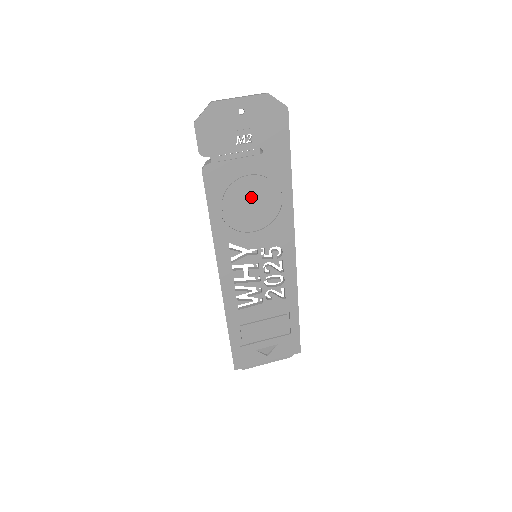
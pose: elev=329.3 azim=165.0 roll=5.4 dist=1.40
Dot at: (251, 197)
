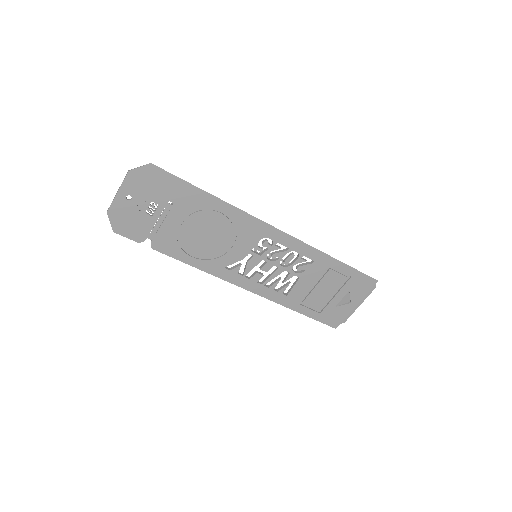
Dot at: (202, 232)
